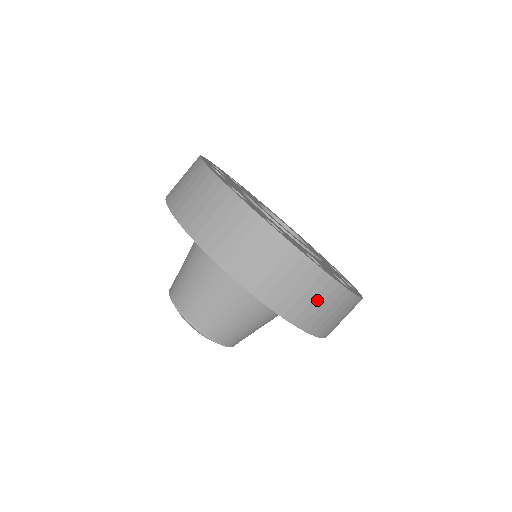
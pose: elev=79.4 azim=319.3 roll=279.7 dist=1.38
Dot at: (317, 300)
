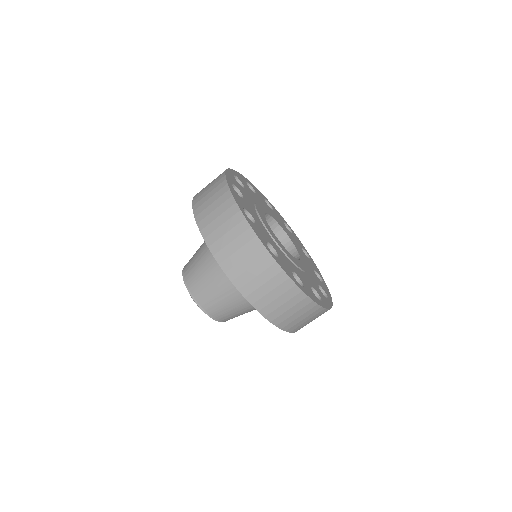
Dot at: occluded
